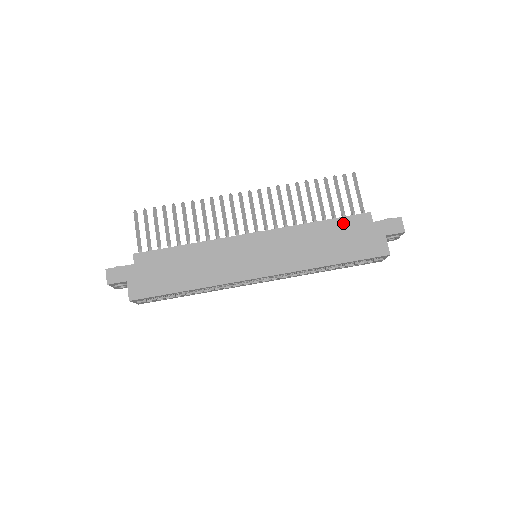
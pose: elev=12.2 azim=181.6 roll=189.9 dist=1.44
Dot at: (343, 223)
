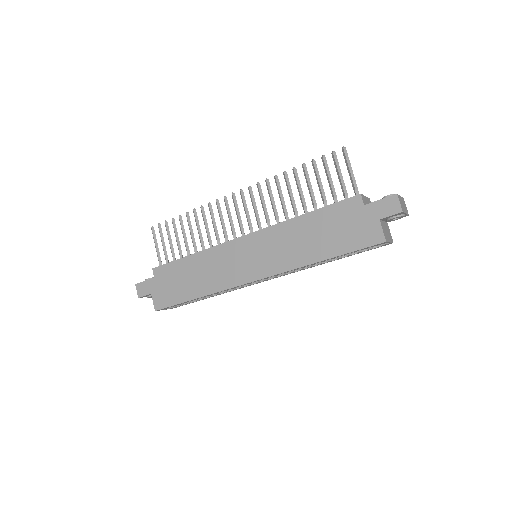
Dot at: (331, 212)
